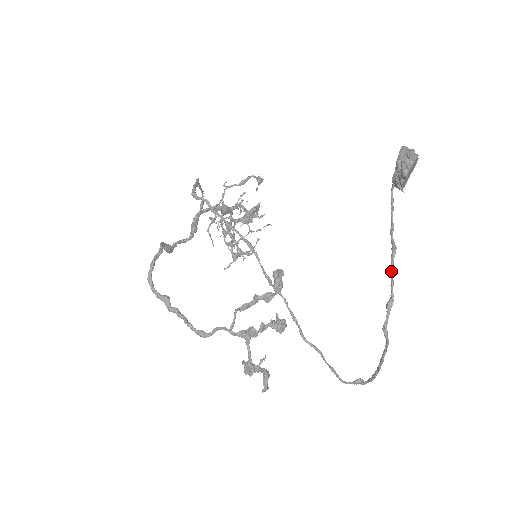
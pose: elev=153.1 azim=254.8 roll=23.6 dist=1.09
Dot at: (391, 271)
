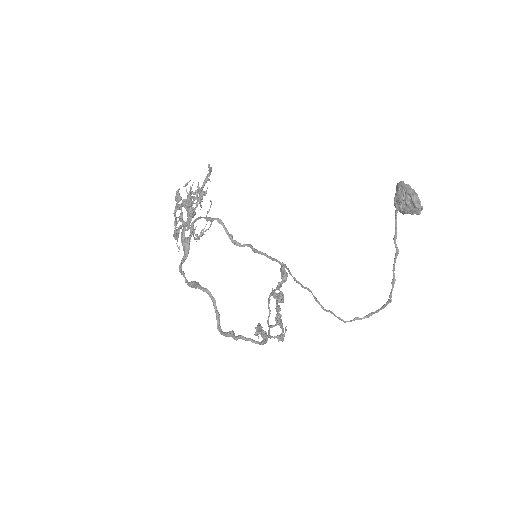
Dot at: (394, 263)
